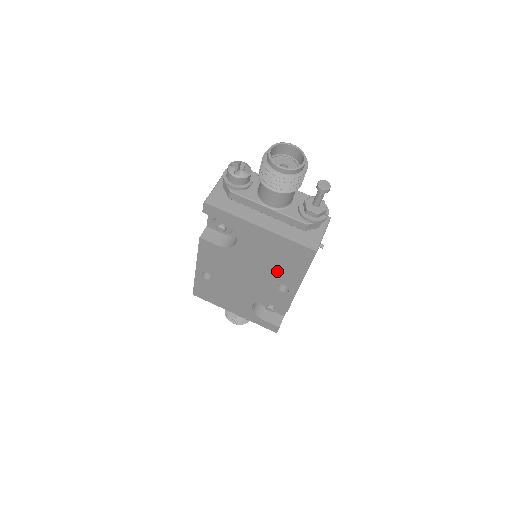
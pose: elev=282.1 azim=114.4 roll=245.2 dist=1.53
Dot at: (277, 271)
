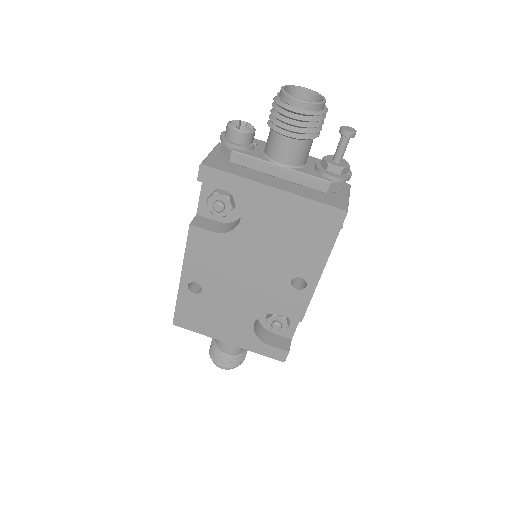
Dot at: (292, 256)
